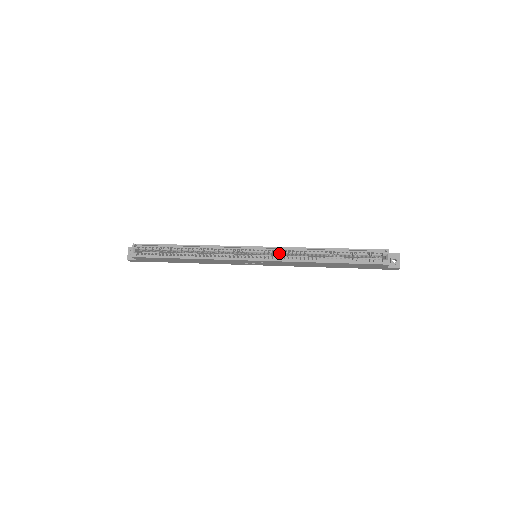
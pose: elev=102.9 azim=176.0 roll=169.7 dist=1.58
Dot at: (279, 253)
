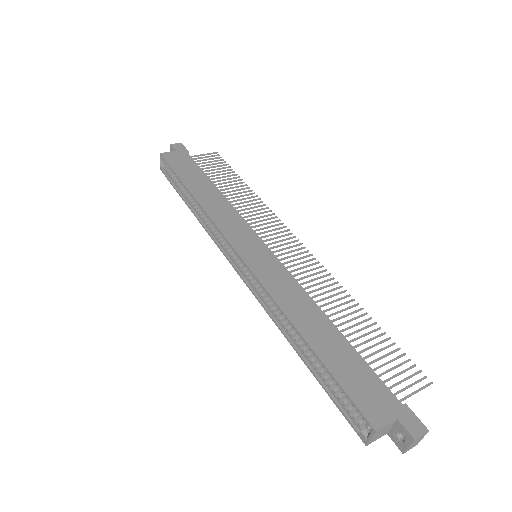
Dot at: occluded
